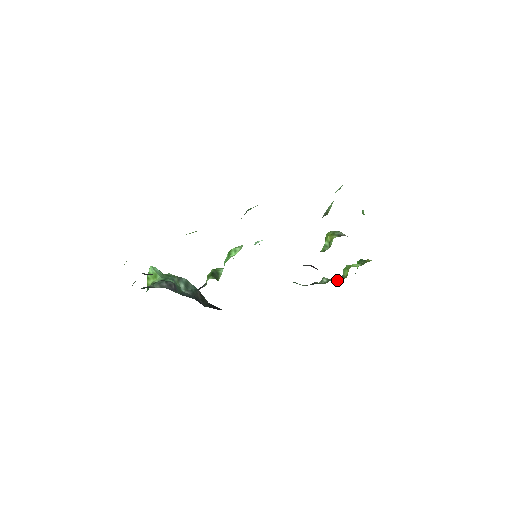
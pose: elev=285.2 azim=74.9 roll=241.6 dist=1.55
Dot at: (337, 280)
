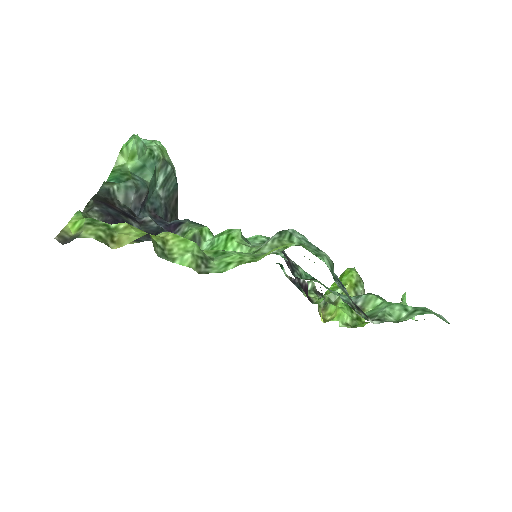
Dot at: (319, 303)
